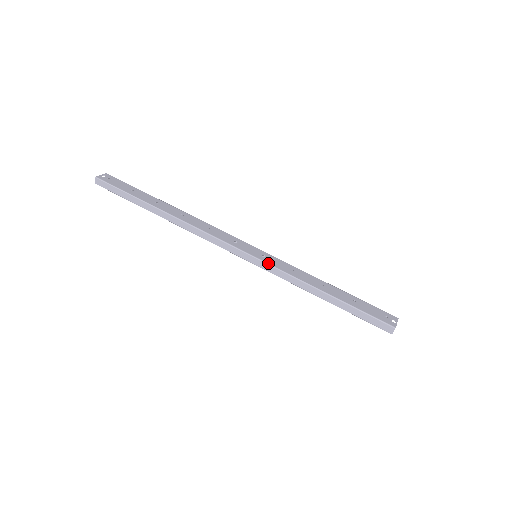
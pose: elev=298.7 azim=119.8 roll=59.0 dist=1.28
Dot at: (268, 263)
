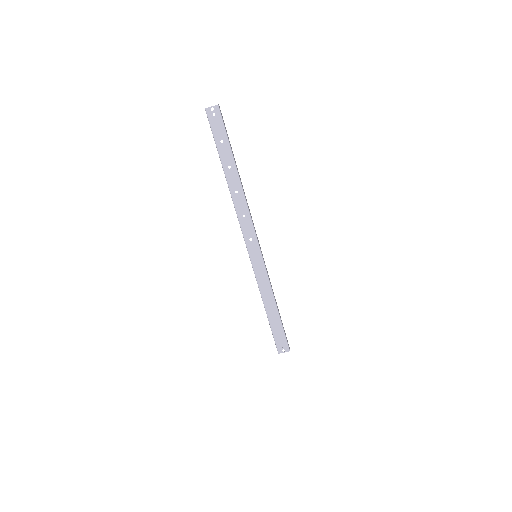
Dot at: (254, 269)
